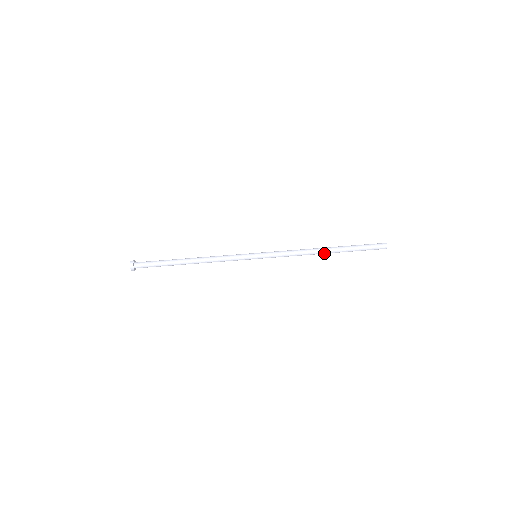
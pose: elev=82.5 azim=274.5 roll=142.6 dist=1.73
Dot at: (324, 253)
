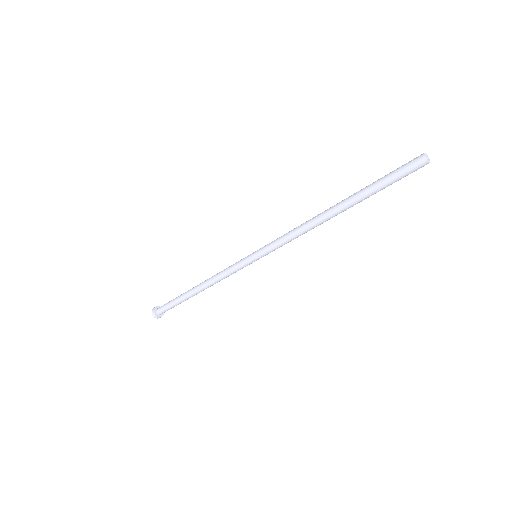
Dot at: occluded
